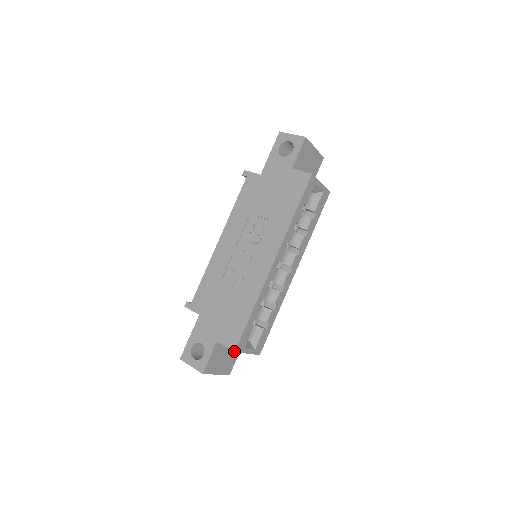
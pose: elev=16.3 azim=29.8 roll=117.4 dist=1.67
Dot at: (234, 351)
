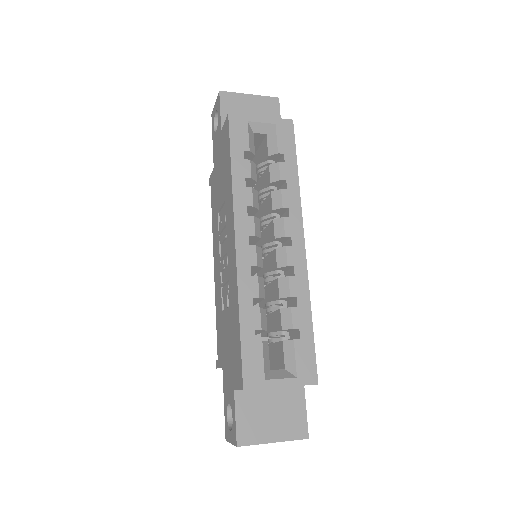
Dot at: (242, 389)
